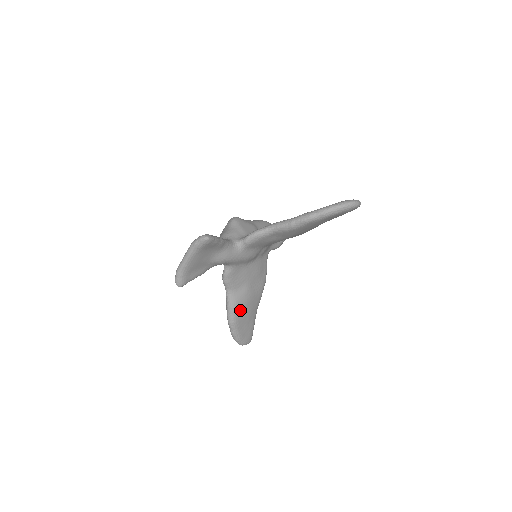
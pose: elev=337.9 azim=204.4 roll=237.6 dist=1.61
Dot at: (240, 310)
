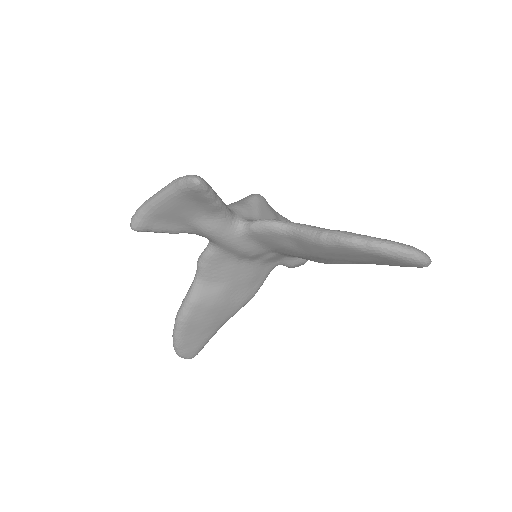
Dot at: (199, 311)
